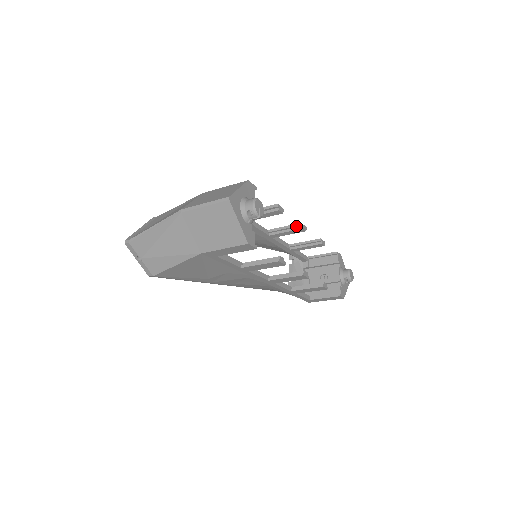
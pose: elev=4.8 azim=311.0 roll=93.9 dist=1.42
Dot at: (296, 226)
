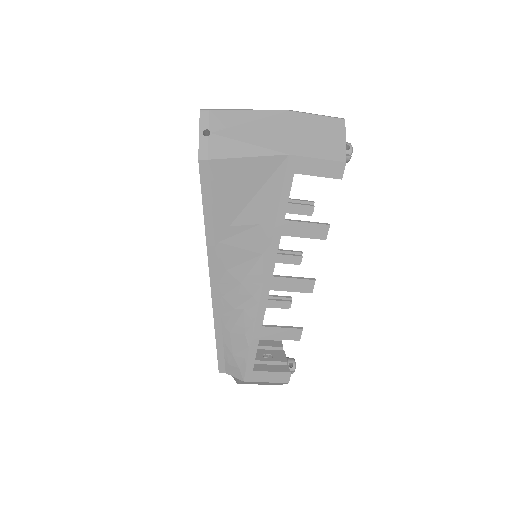
Dot at: (297, 252)
